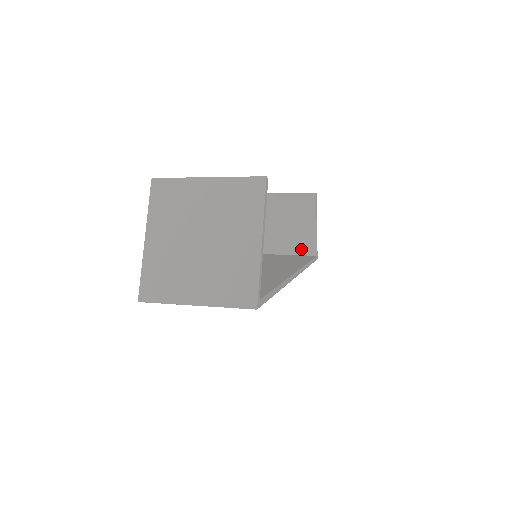
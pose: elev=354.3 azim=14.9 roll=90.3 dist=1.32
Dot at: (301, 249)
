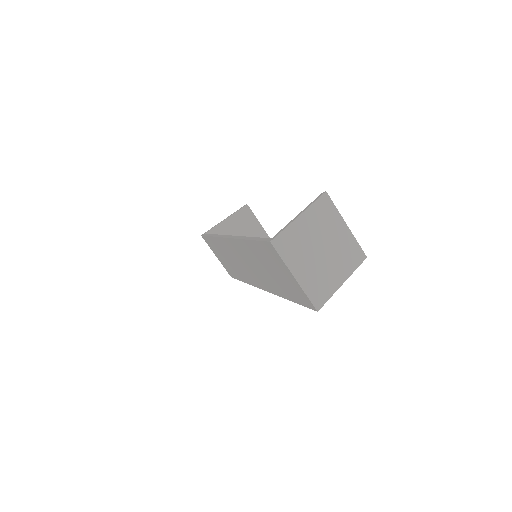
Dot at: occluded
